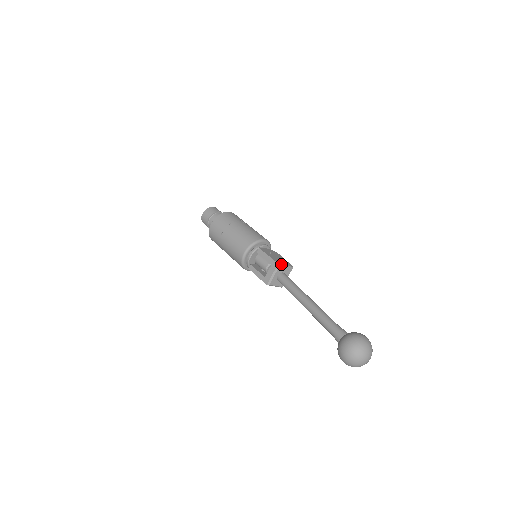
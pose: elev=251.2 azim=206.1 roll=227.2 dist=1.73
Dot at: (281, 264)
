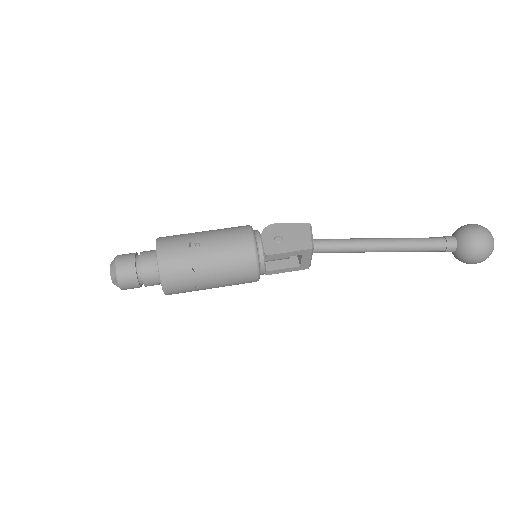
Dot at: (311, 244)
